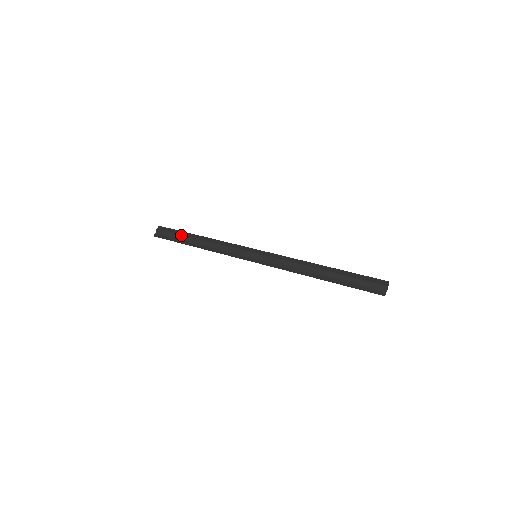
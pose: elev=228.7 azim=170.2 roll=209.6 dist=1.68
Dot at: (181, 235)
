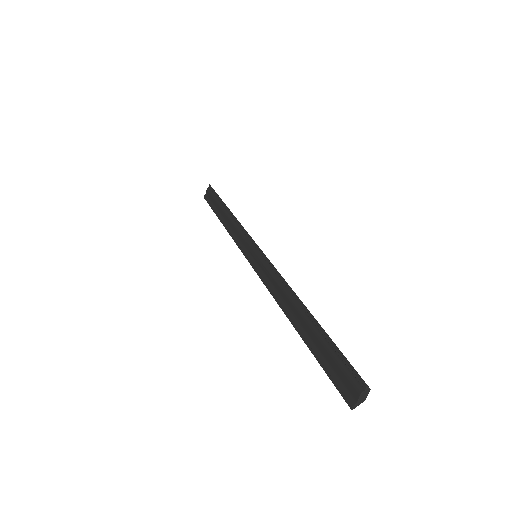
Dot at: (217, 202)
